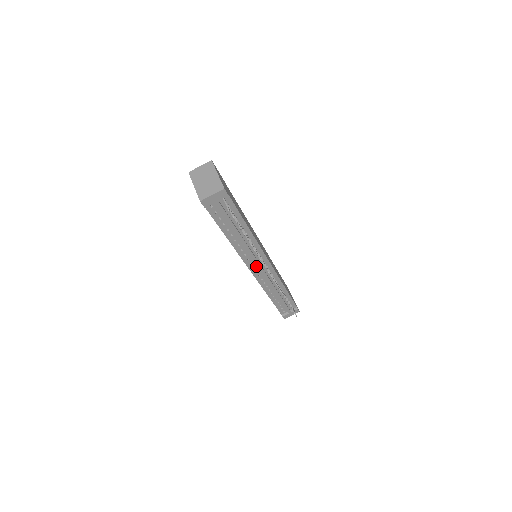
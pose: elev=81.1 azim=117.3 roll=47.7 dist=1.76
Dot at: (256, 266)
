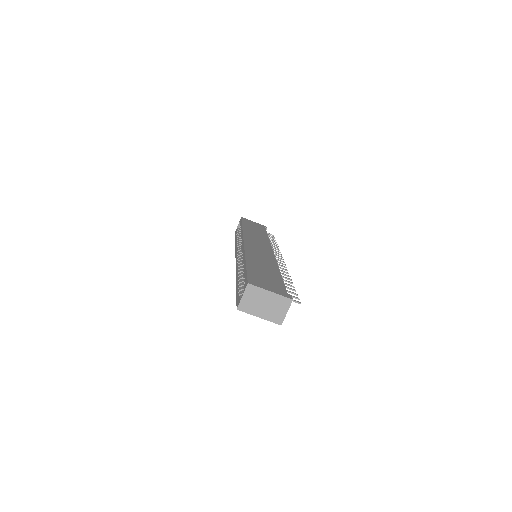
Dot at: occluded
